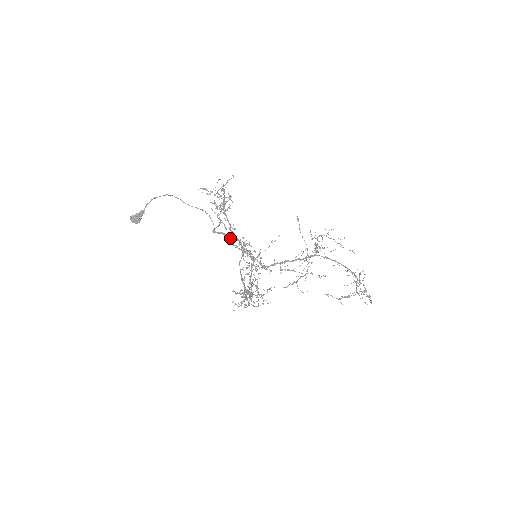
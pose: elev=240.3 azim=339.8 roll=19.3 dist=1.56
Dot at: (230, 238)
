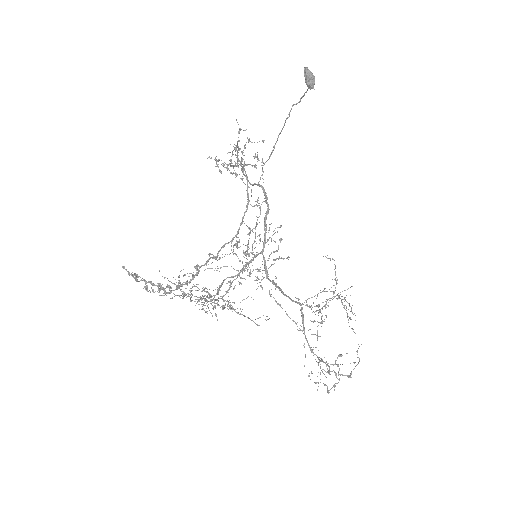
Dot at: occluded
